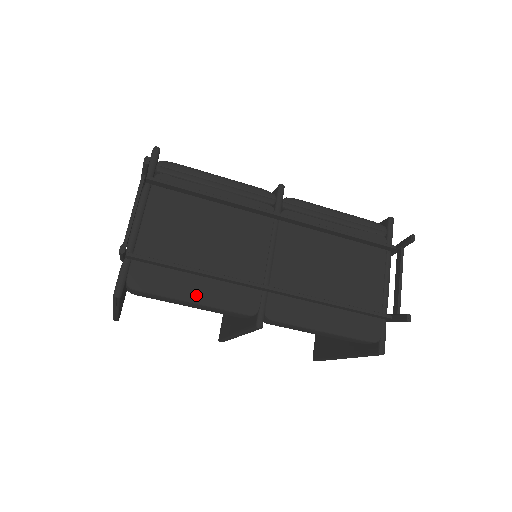
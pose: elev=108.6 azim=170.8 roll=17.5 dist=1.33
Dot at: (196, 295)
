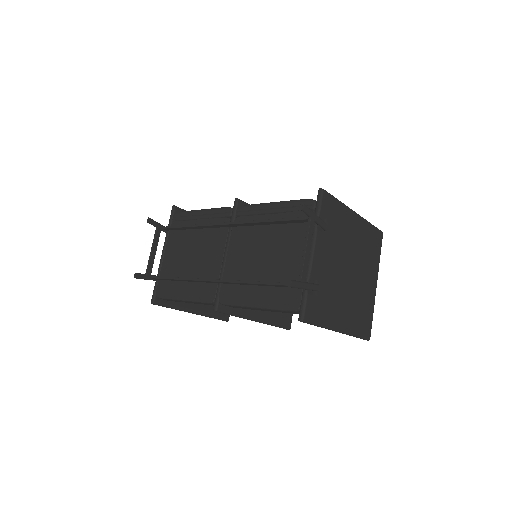
Dot at: (184, 295)
